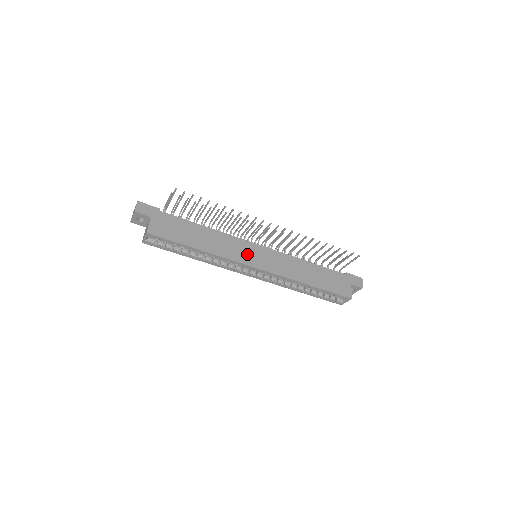
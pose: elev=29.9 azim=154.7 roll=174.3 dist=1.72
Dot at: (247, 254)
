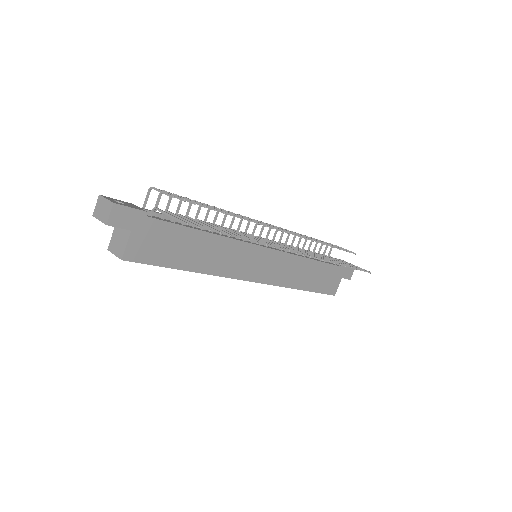
Dot at: (248, 264)
